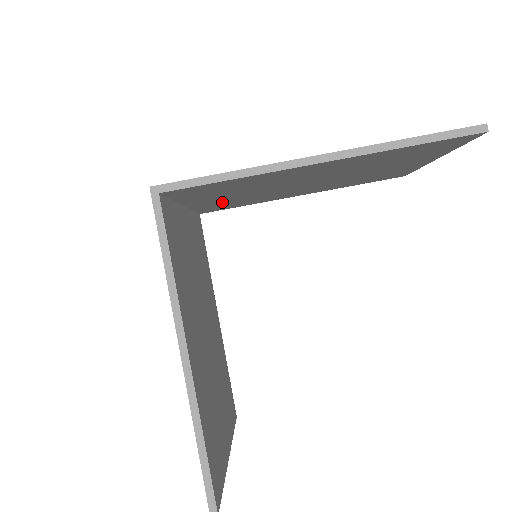
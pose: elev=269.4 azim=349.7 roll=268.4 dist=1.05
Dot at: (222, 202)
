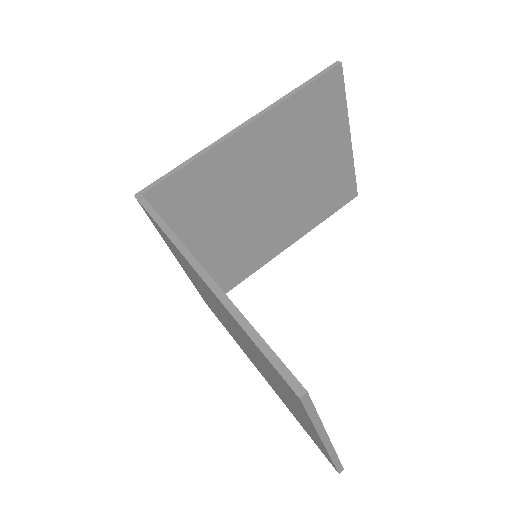
Dot at: (216, 254)
